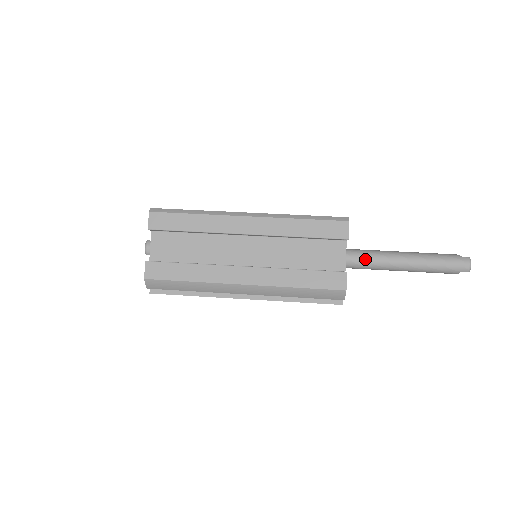
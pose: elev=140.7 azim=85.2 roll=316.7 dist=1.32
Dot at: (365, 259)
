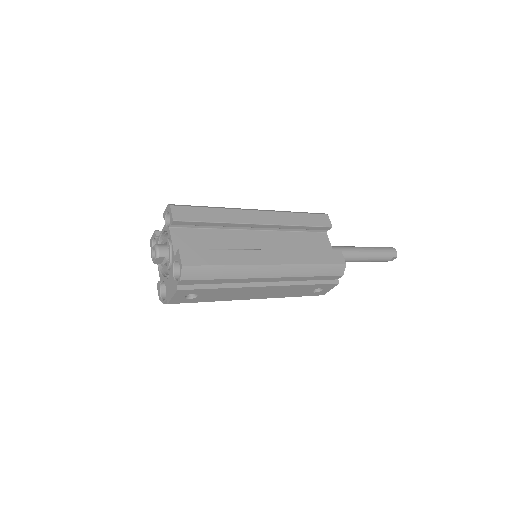
Dot at: occluded
